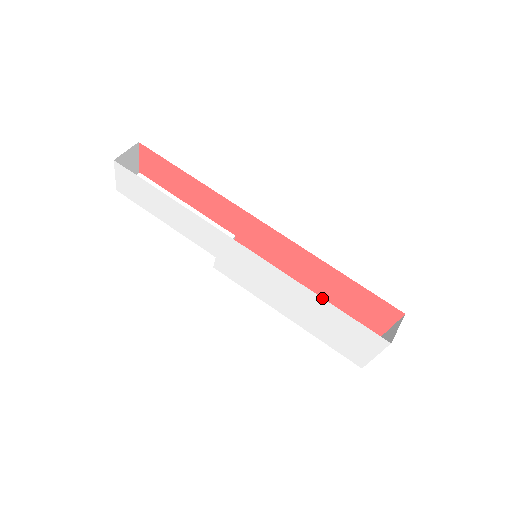
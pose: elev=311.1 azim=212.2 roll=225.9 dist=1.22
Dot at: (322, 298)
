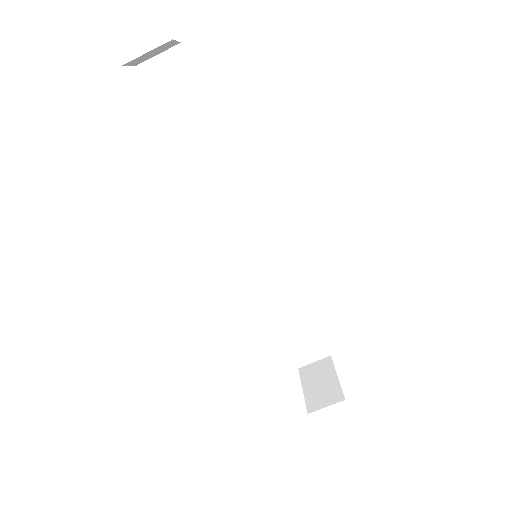
Dot at: occluded
